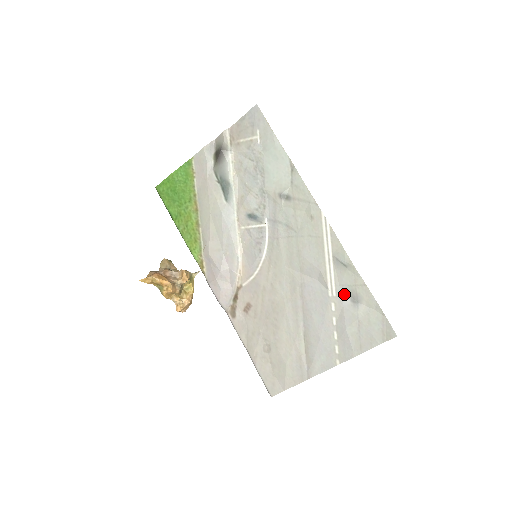
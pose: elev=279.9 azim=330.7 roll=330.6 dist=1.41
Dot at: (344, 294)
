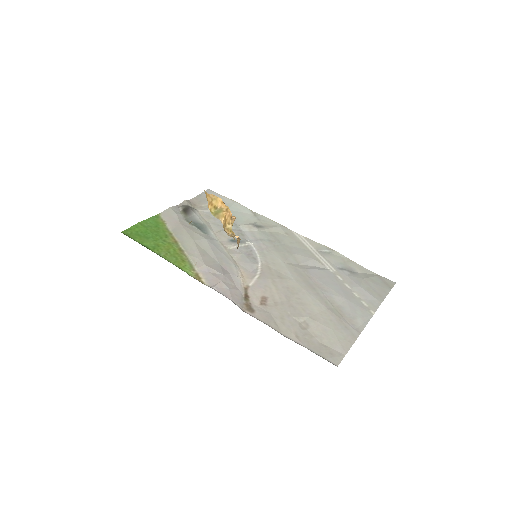
Dot at: (341, 269)
